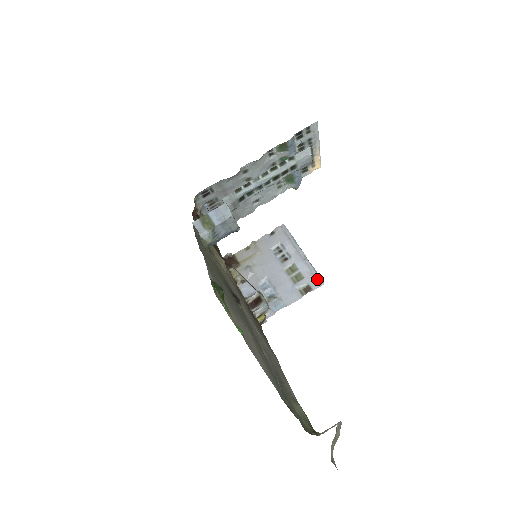
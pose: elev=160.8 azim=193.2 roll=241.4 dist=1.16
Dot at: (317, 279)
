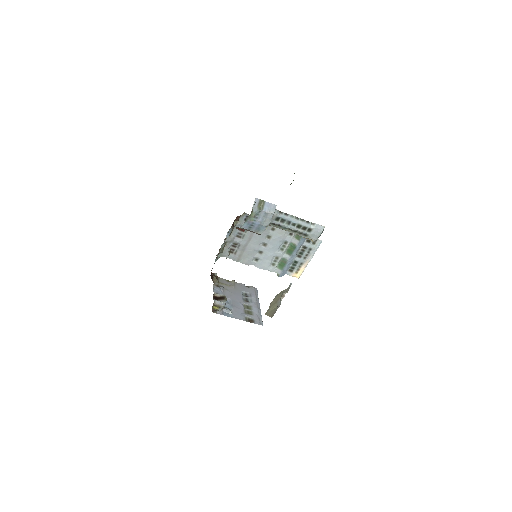
Dot at: (260, 321)
